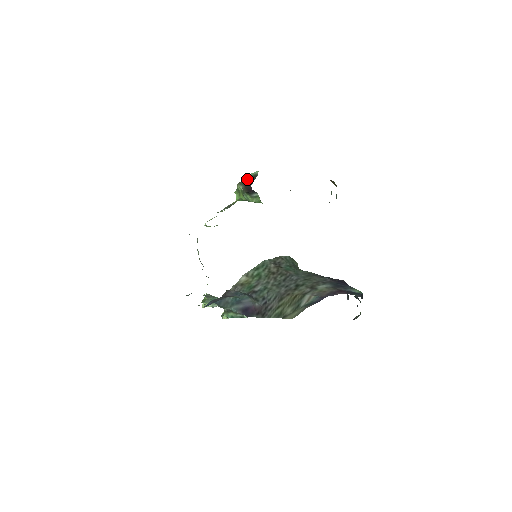
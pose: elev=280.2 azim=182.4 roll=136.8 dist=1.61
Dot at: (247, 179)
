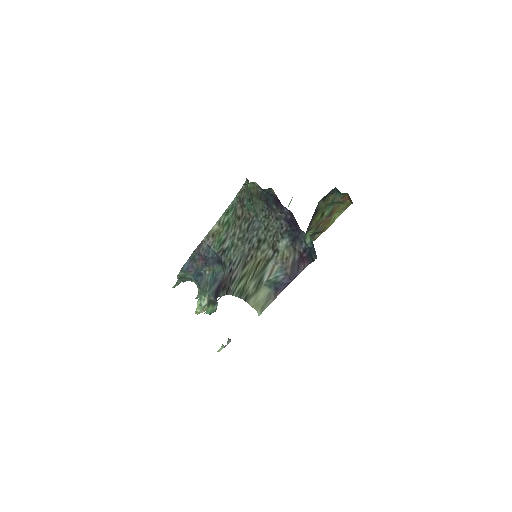
Dot at: occluded
